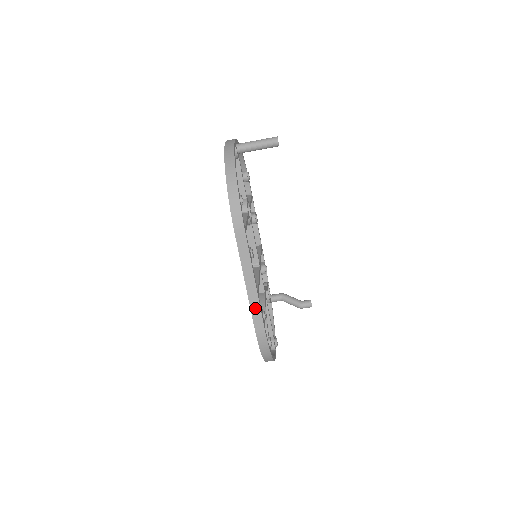
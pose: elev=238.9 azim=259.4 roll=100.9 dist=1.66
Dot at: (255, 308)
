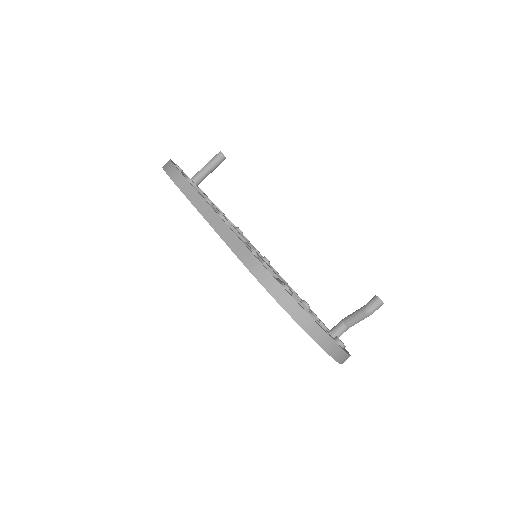
Dot at: (229, 238)
